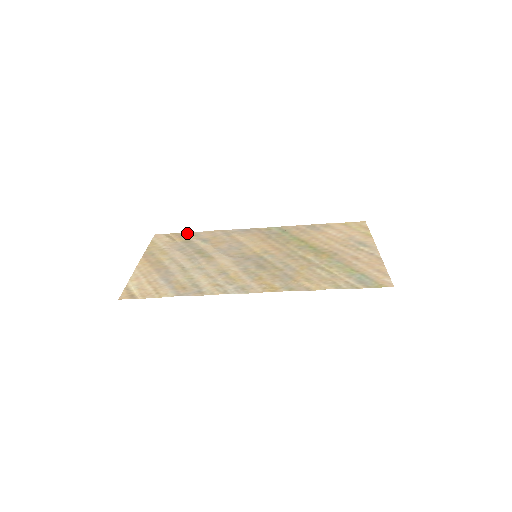
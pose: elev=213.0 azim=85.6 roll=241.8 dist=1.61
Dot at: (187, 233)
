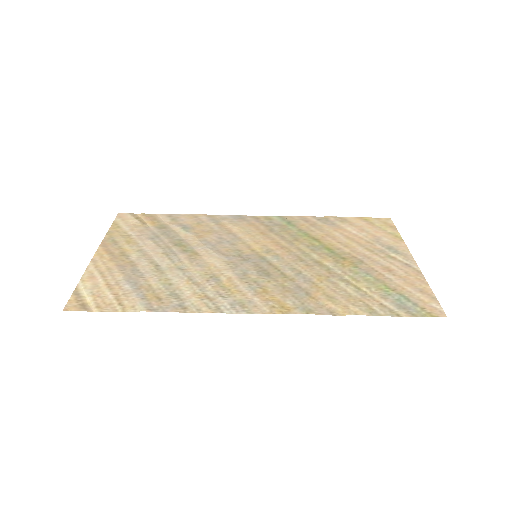
Dot at: (162, 215)
